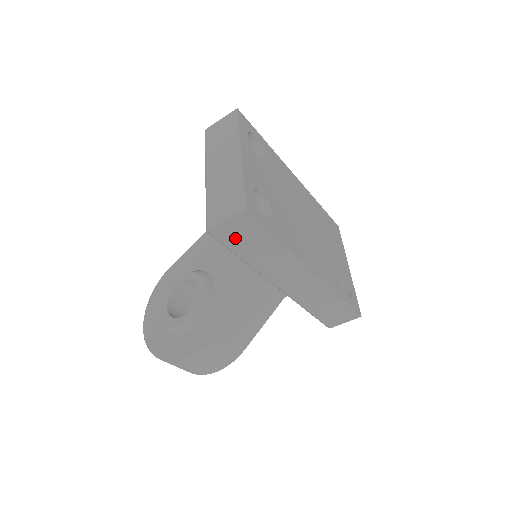
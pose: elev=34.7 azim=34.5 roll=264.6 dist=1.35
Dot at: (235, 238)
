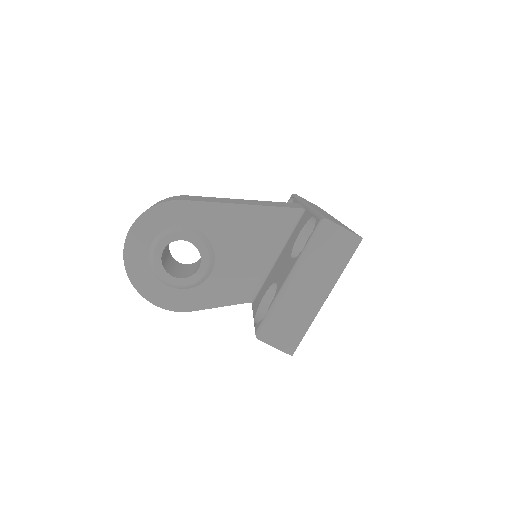
Dot at: occluded
